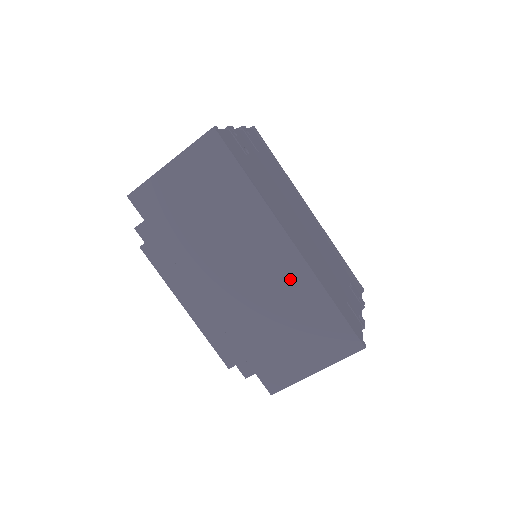
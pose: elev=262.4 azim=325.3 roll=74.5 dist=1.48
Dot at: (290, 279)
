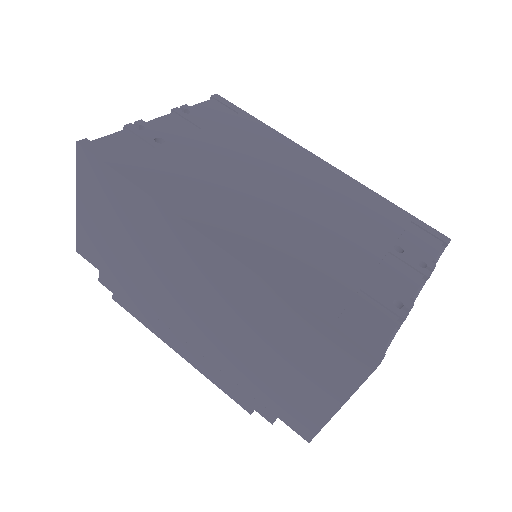
Dot at: (238, 290)
